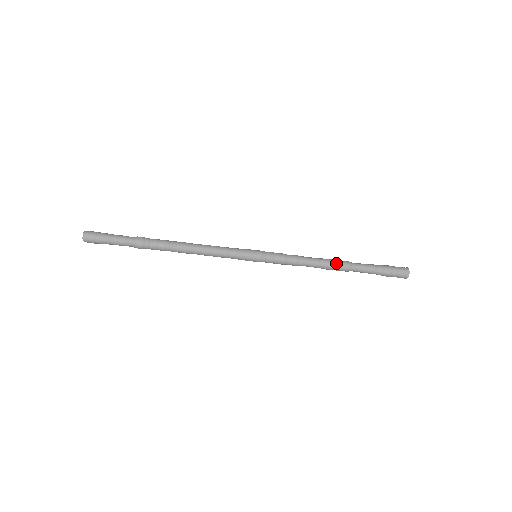
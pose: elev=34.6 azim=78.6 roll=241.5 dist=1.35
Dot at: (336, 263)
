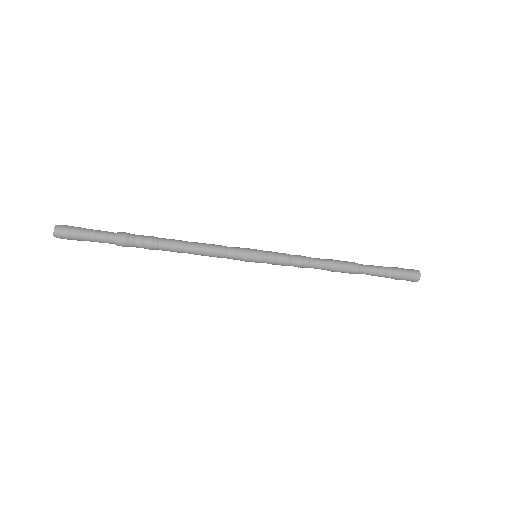
Dot at: (344, 266)
